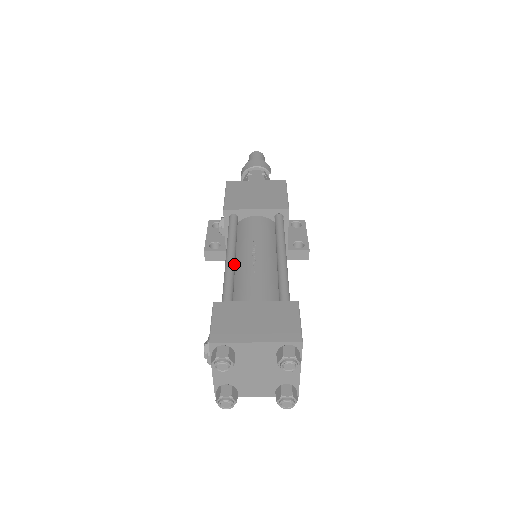
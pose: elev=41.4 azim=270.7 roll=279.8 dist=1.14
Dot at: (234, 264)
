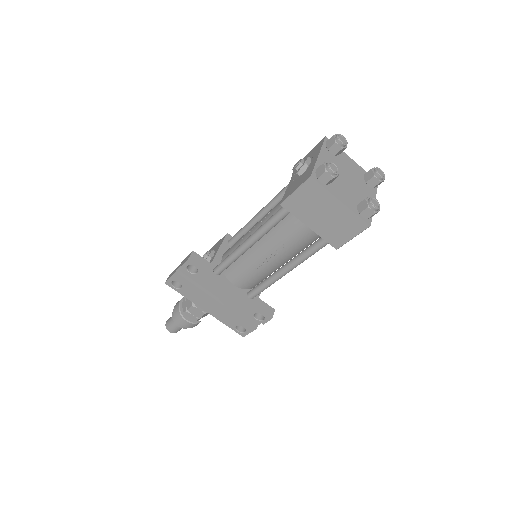
Dot at: occluded
